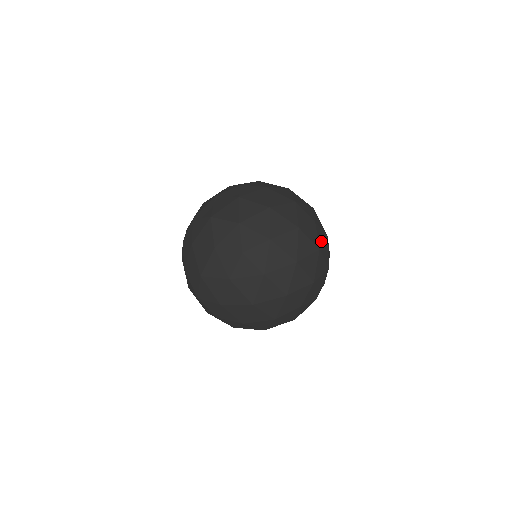
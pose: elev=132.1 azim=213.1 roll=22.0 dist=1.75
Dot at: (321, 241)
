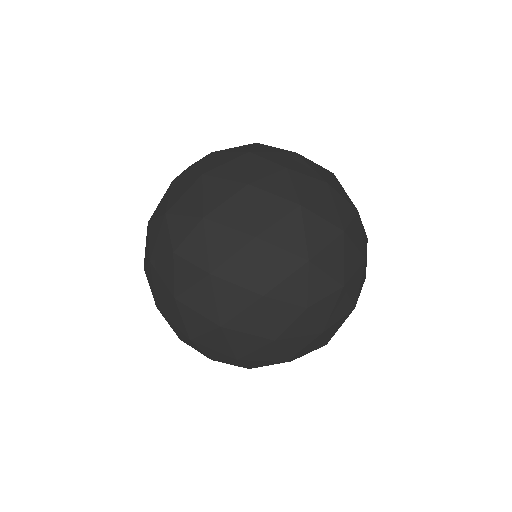
Dot at: (294, 333)
